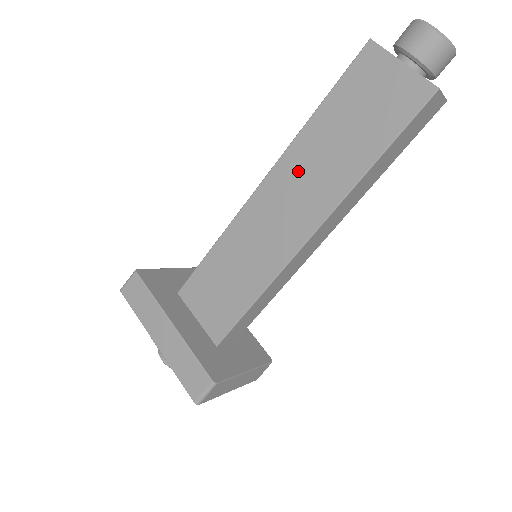
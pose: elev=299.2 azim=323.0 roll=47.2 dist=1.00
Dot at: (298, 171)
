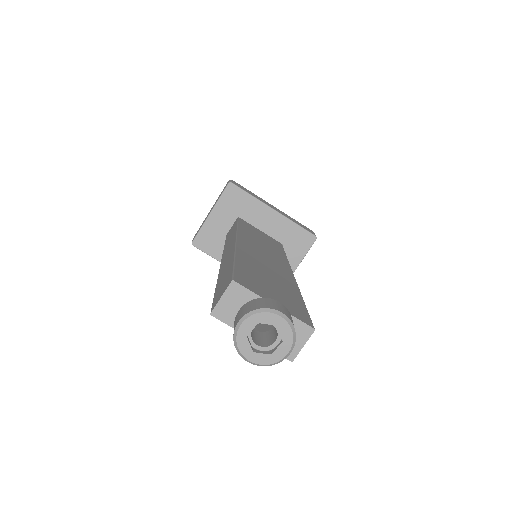
Dot at: occluded
